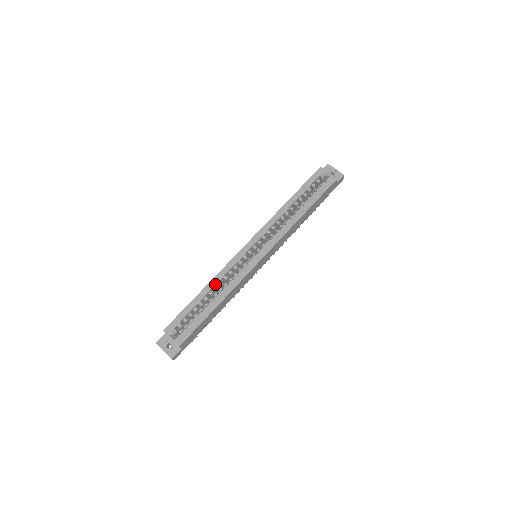
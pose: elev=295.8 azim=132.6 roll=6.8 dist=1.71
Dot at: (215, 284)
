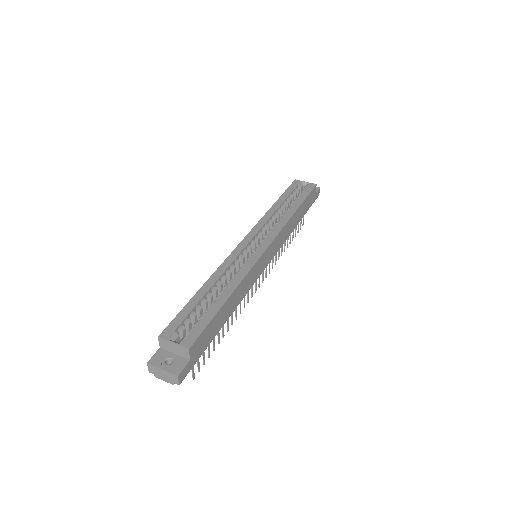
Dot at: (218, 278)
